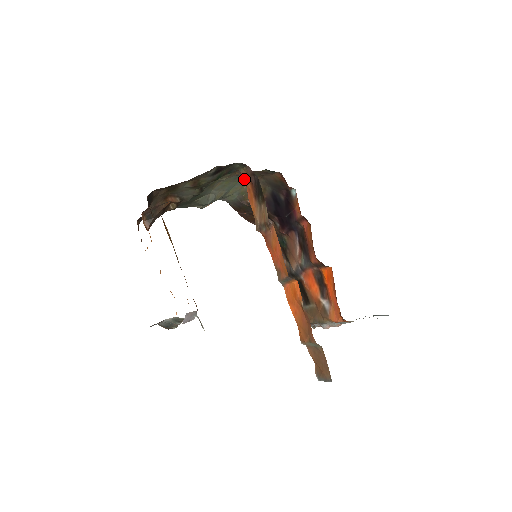
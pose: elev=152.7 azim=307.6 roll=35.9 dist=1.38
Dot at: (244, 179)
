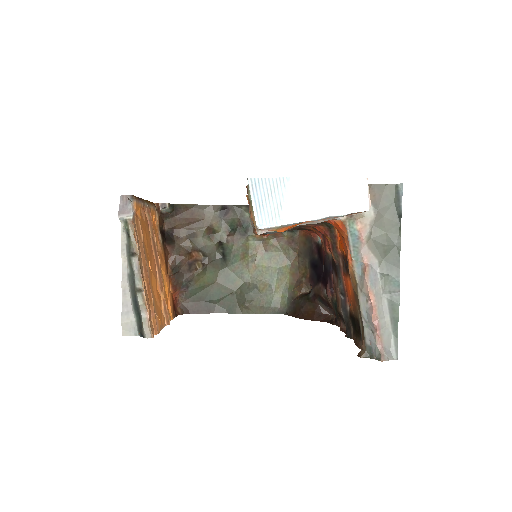
Dot at: occluded
